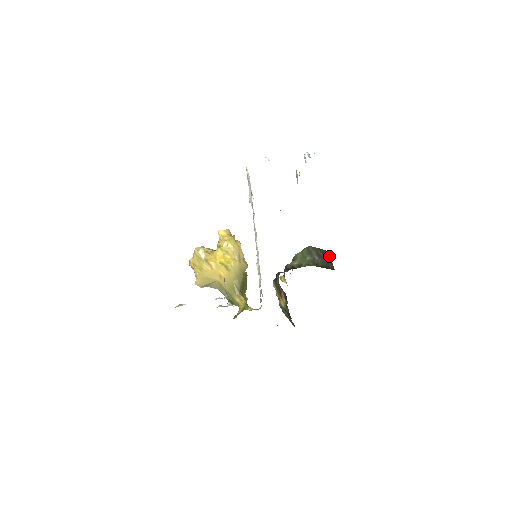
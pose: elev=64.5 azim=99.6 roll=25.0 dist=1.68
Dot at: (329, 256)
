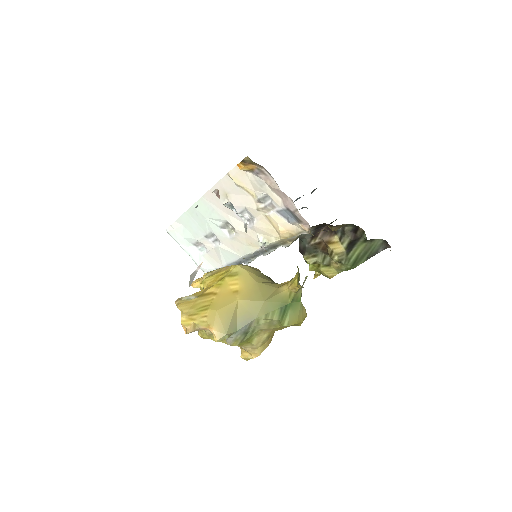
Dot at: occluded
